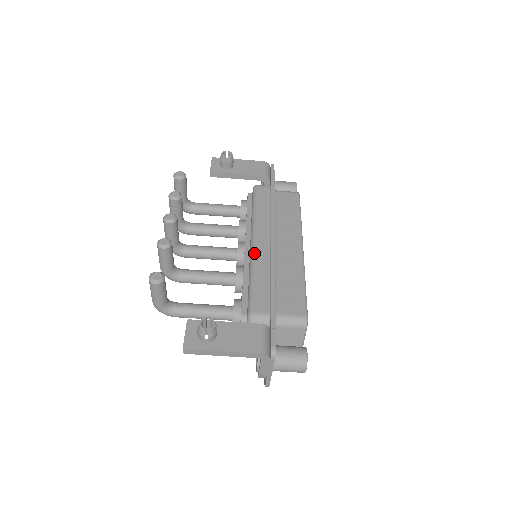
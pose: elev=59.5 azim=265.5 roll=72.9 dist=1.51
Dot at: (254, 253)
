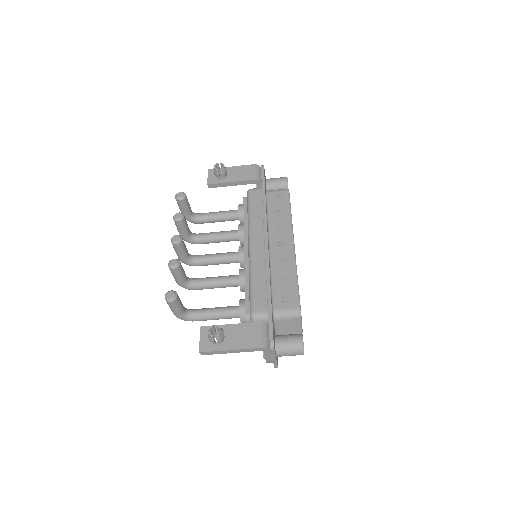
Dot at: (251, 257)
